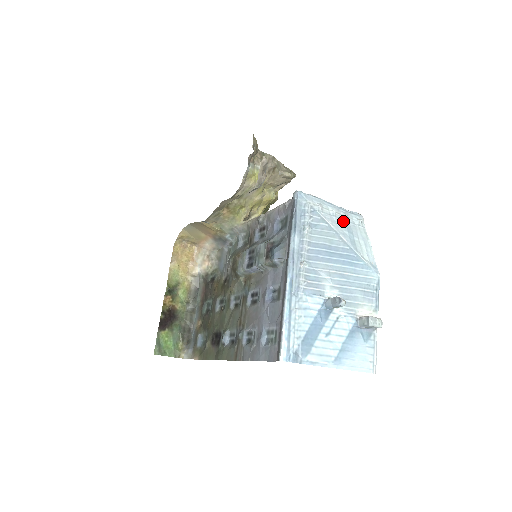
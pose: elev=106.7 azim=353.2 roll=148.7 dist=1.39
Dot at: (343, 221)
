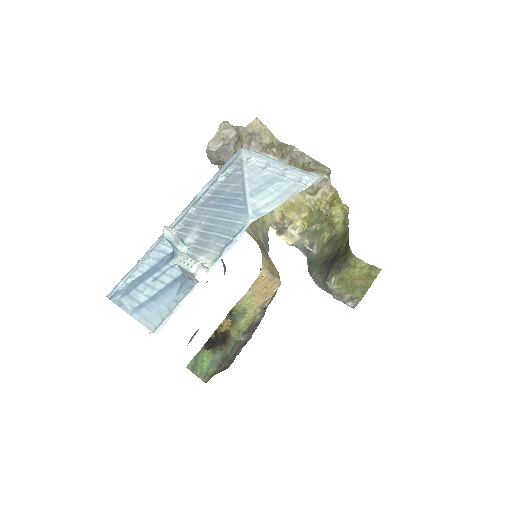
Dot at: (275, 175)
